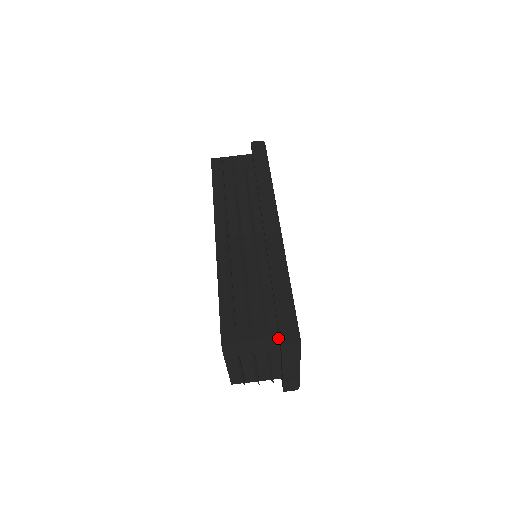
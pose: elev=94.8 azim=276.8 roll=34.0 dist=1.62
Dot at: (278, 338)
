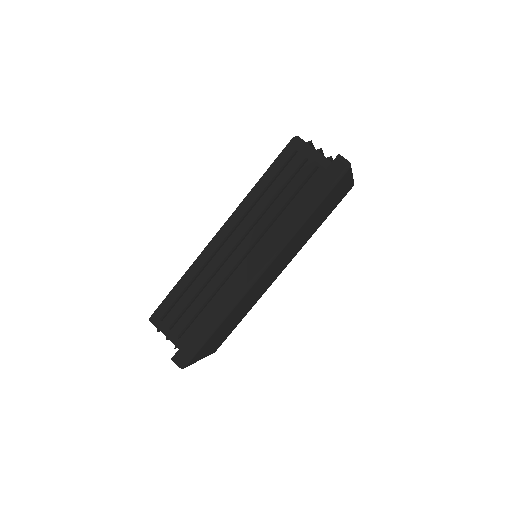
Dot at: occluded
